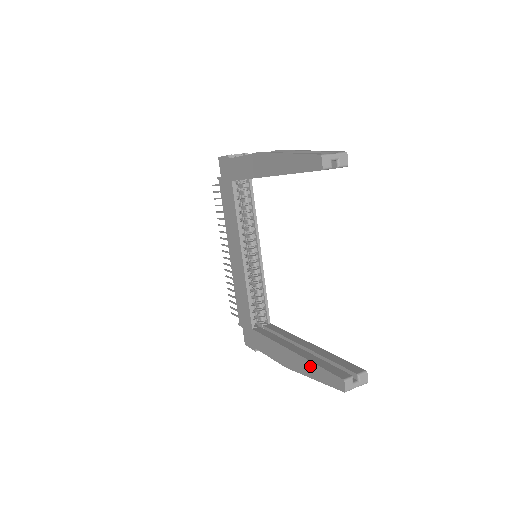
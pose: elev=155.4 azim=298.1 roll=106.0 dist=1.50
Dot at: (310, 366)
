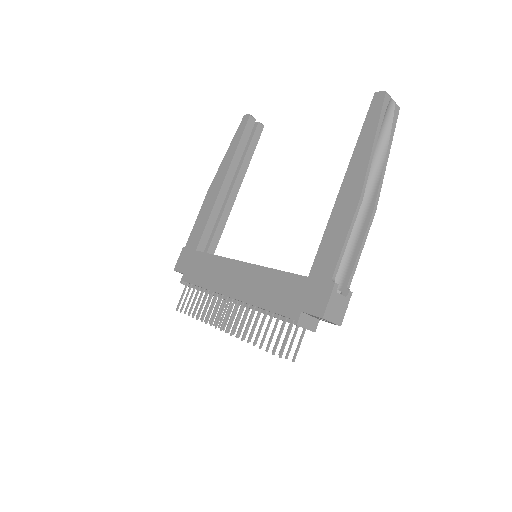
Dot at: (360, 145)
